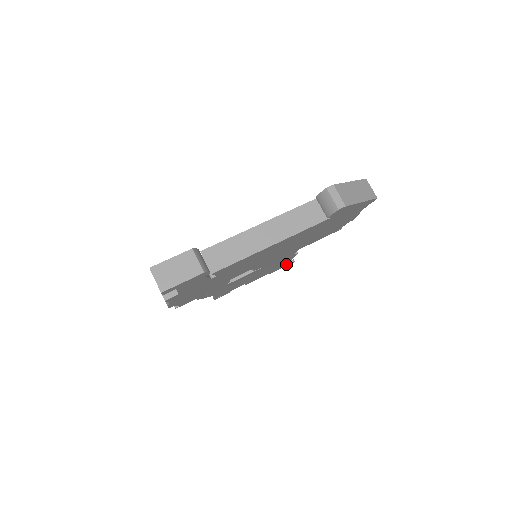
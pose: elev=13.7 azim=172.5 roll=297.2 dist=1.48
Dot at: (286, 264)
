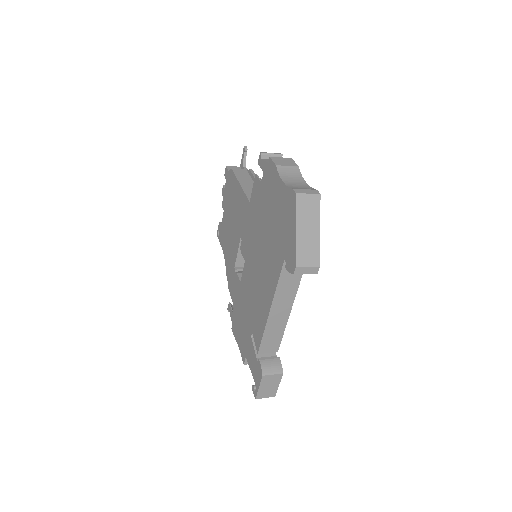
Dot at: (245, 160)
